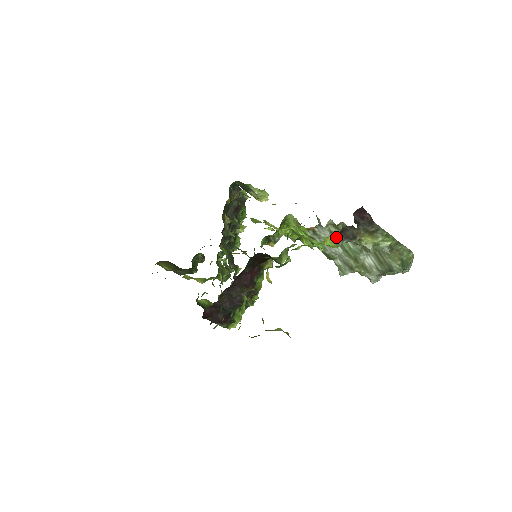
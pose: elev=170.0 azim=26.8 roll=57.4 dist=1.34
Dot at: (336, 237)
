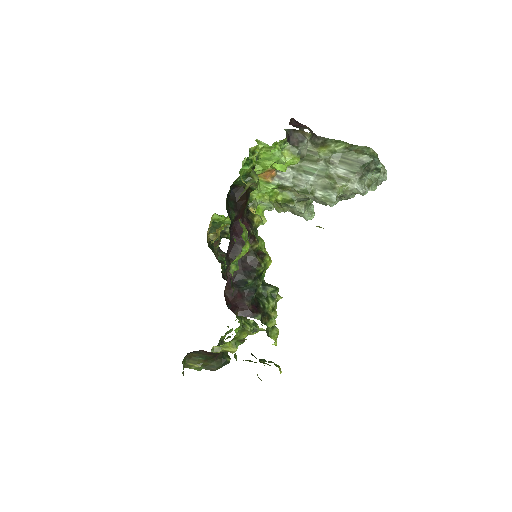
Dot at: (290, 148)
